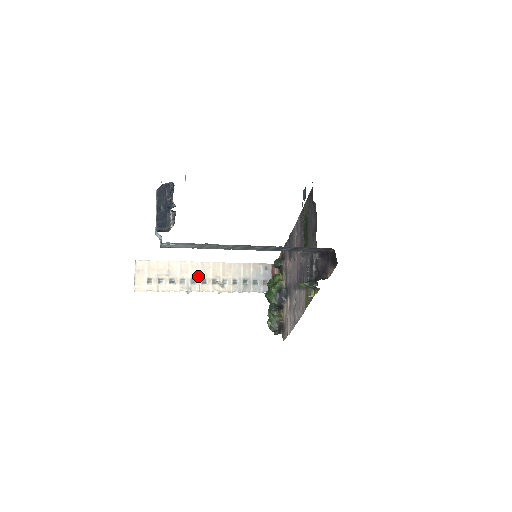
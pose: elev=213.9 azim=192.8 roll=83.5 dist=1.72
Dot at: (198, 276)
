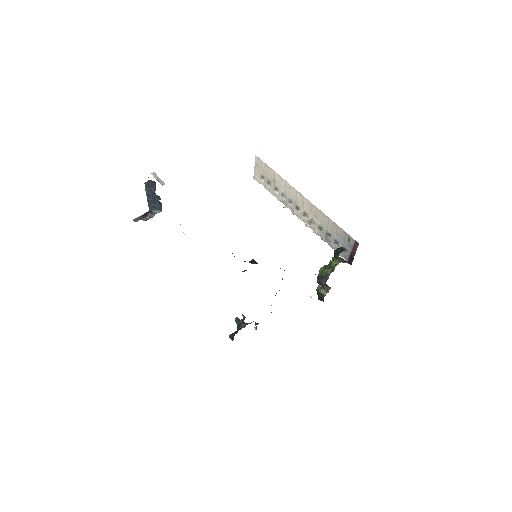
Dot at: (294, 200)
